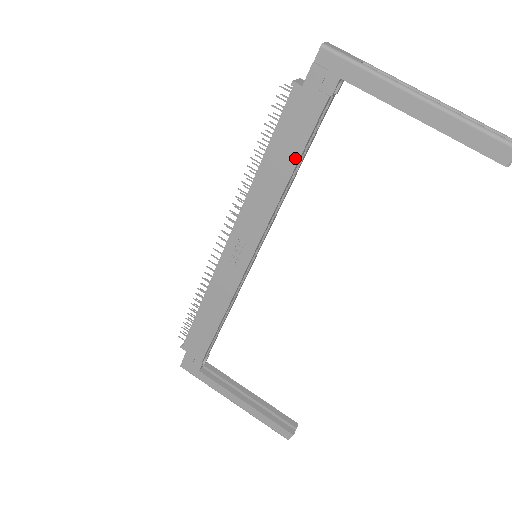
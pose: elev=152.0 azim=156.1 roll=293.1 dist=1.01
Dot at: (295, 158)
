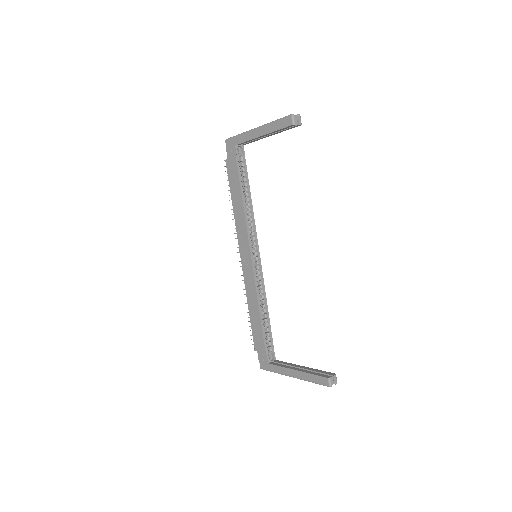
Dot at: (239, 190)
